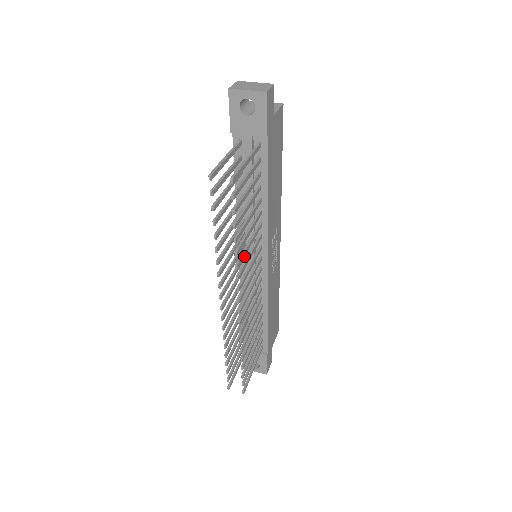
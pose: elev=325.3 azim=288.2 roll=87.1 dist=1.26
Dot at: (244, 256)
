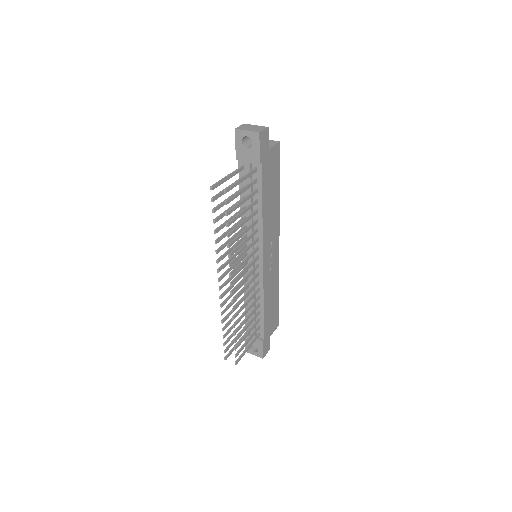
Dot at: (237, 250)
